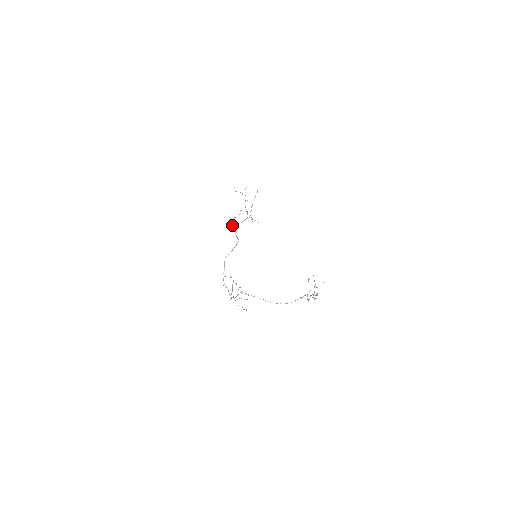
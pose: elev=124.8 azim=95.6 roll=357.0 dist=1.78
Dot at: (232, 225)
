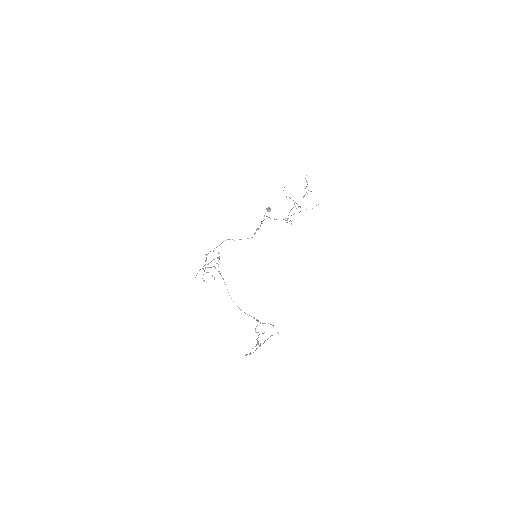
Dot at: (268, 208)
